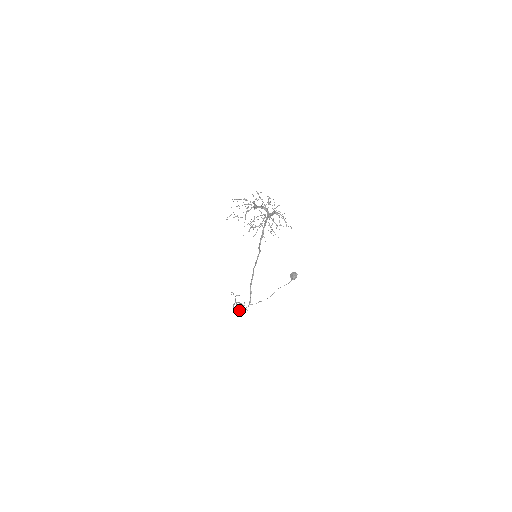
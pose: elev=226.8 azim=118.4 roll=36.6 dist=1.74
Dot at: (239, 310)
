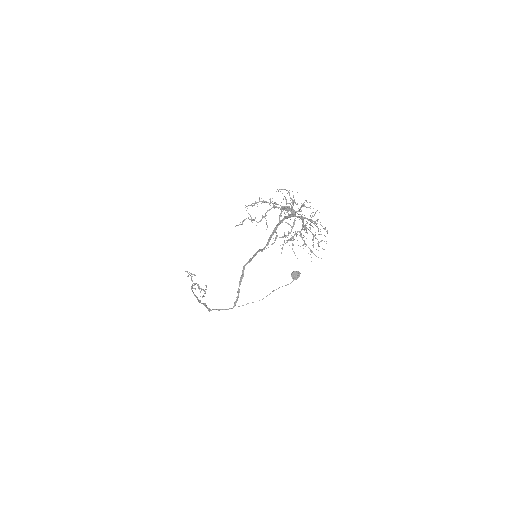
Dot at: (217, 309)
